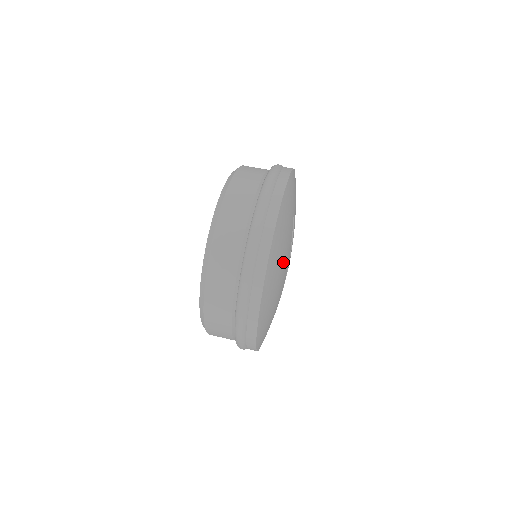
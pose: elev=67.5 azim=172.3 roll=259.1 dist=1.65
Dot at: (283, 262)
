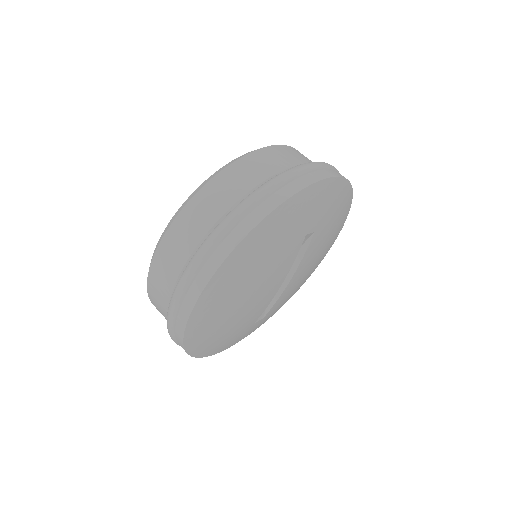
Dot at: (259, 281)
